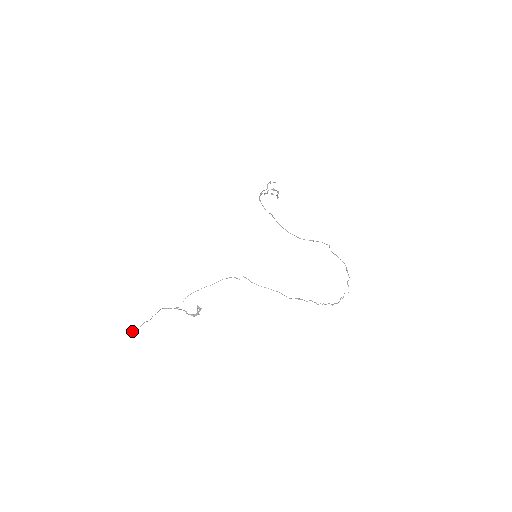
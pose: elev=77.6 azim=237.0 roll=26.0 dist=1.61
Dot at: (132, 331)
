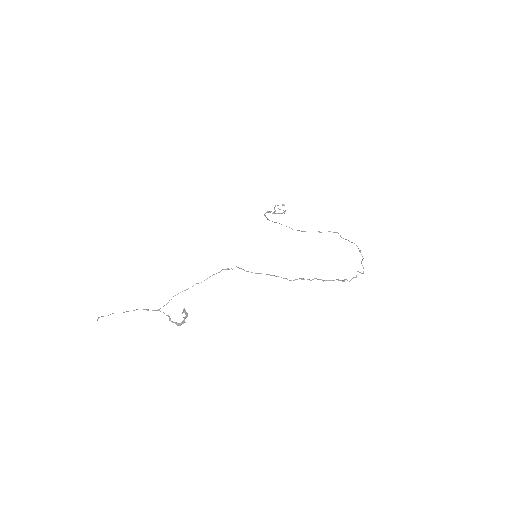
Dot at: (98, 317)
